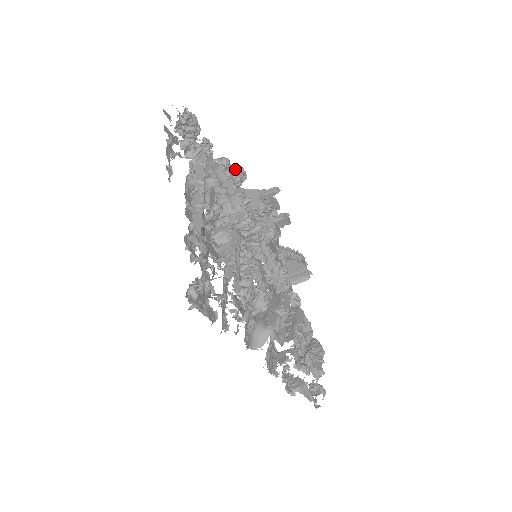
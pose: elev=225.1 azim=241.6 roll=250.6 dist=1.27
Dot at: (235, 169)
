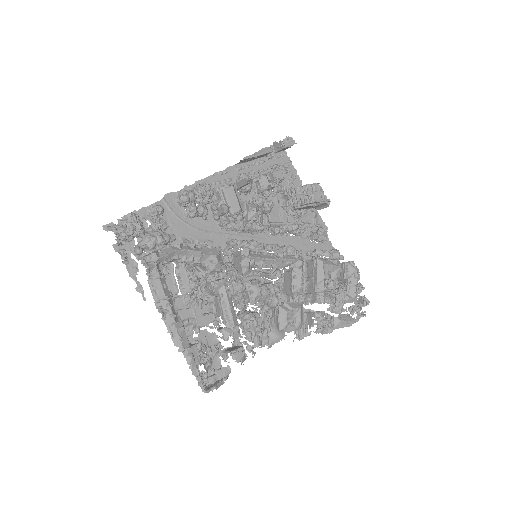
Dot at: (198, 193)
